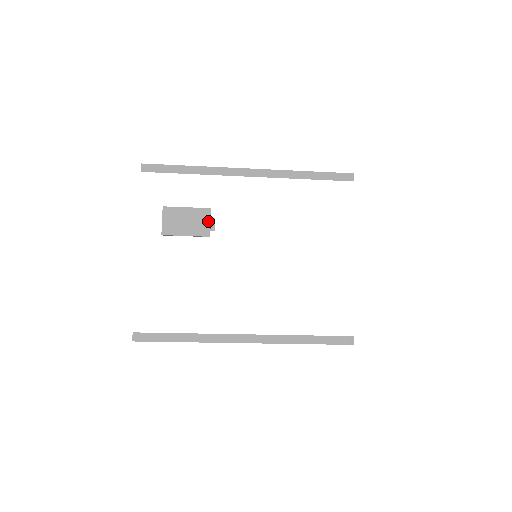
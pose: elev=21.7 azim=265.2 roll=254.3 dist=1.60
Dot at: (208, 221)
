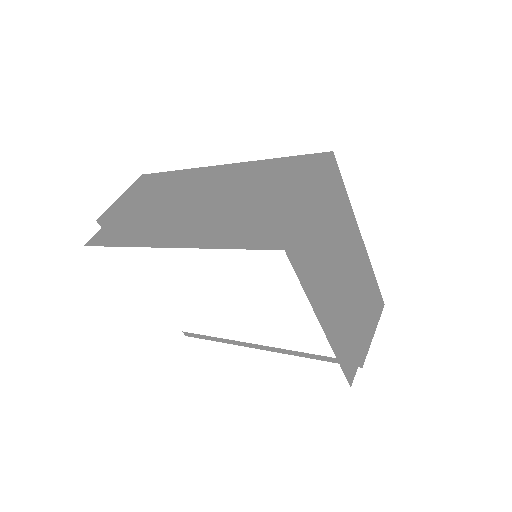
Dot at: occluded
